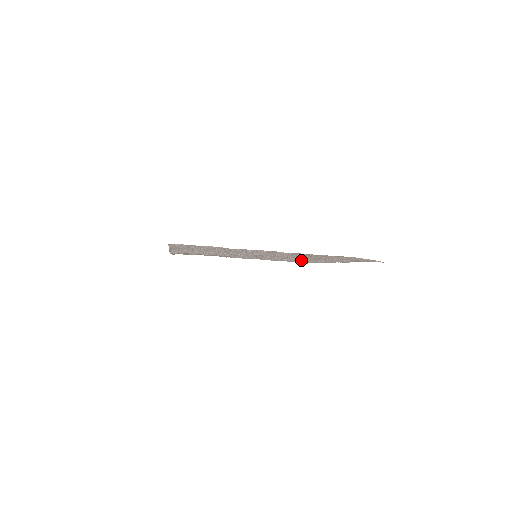
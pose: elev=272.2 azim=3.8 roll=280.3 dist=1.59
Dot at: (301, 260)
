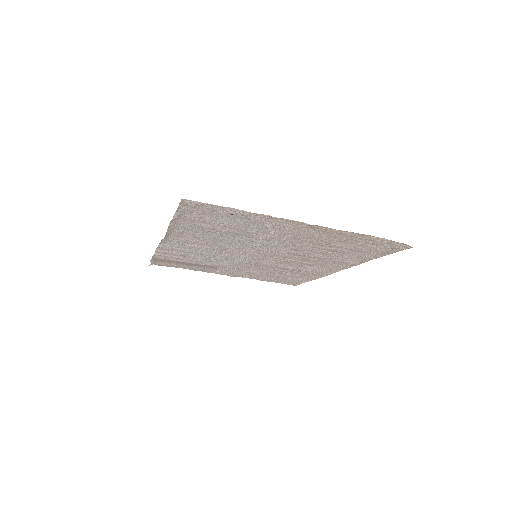
Dot at: (301, 268)
